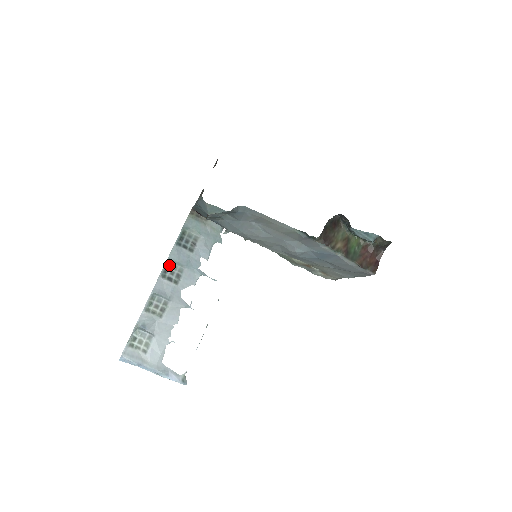
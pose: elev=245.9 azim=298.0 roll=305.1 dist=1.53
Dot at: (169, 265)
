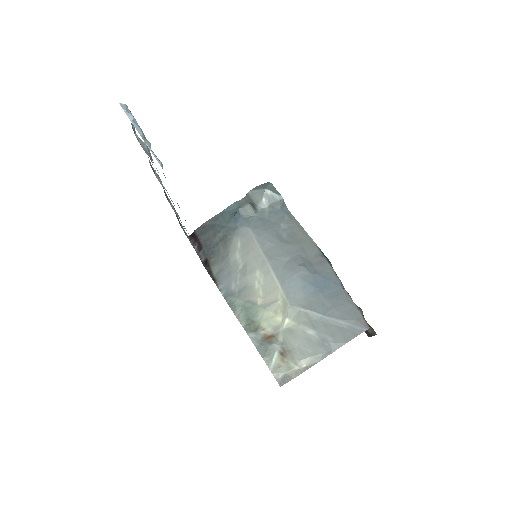
Dot at: (168, 201)
